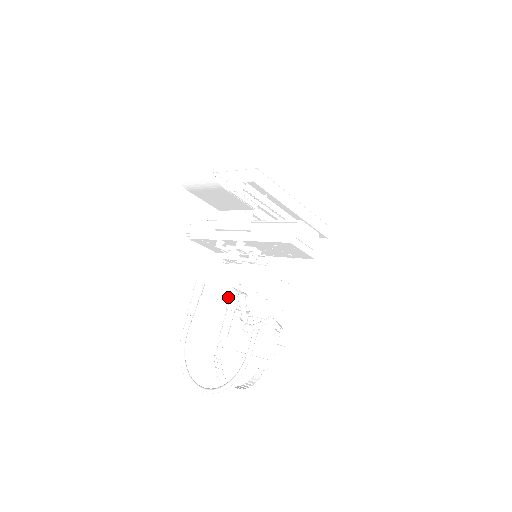
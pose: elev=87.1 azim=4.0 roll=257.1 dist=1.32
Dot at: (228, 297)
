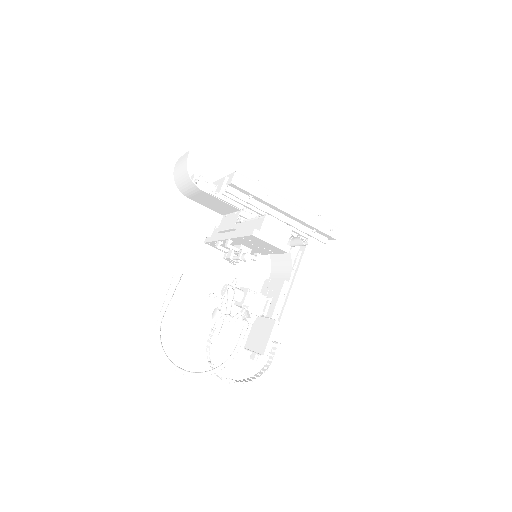
Dot at: (223, 292)
